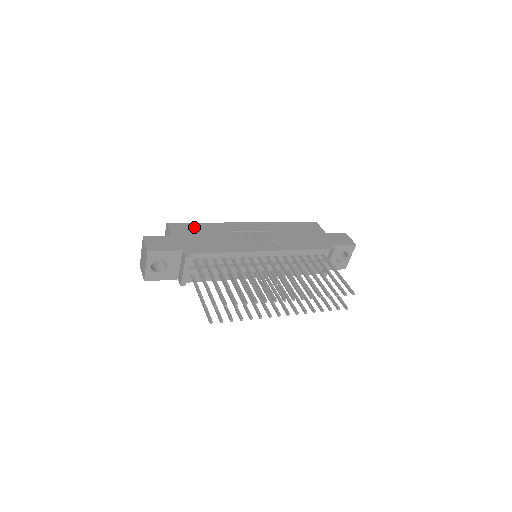
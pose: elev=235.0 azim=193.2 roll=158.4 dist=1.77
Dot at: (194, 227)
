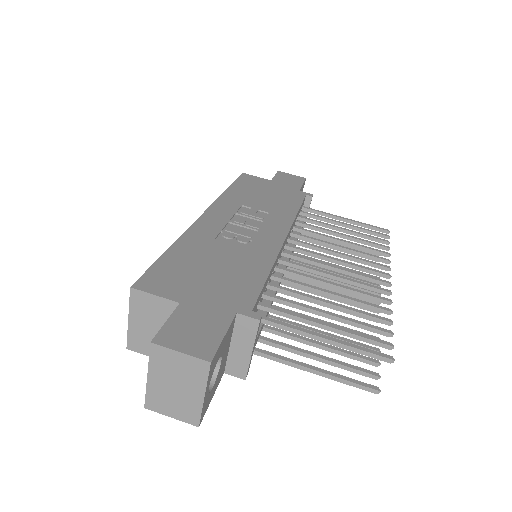
Dot at: (173, 264)
